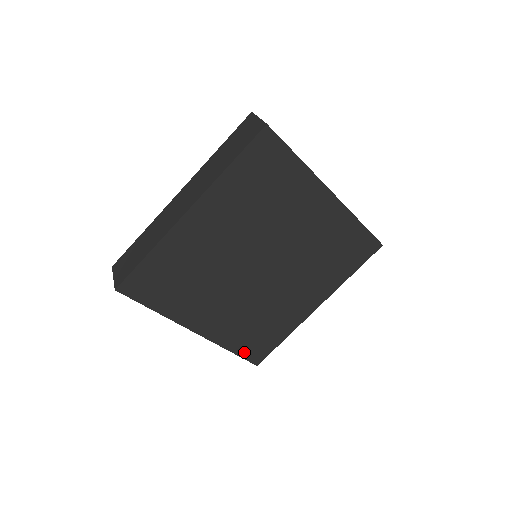
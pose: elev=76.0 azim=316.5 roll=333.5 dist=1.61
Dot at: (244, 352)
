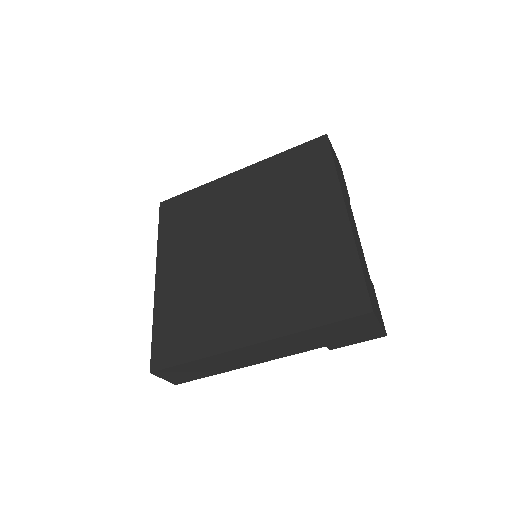
Dot at: (332, 314)
